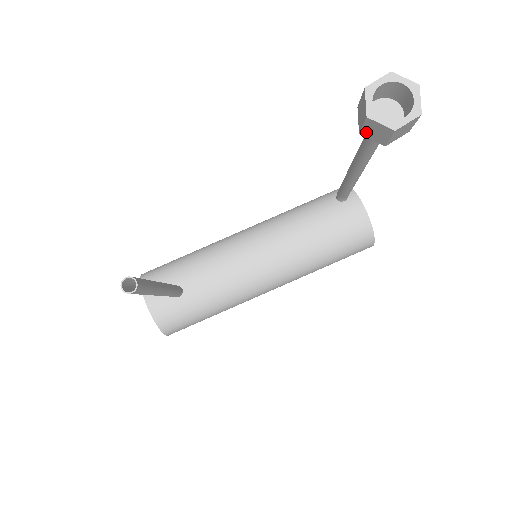
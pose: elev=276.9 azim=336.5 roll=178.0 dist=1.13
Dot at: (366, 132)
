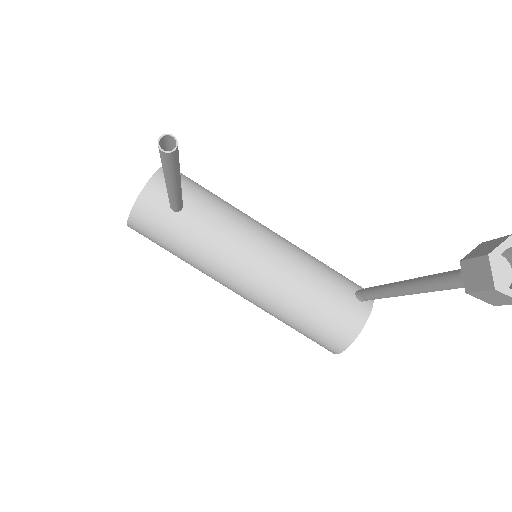
Dot at: (468, 266)
